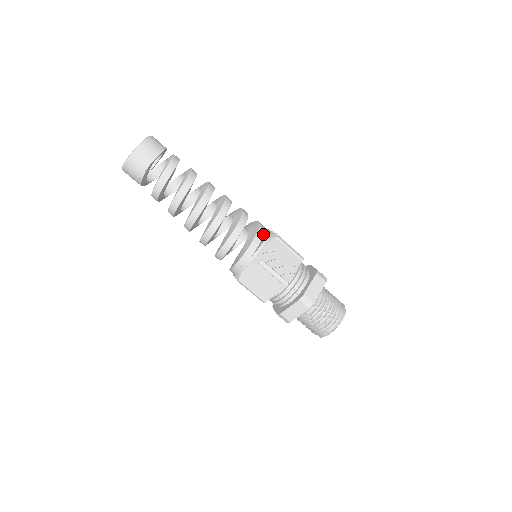
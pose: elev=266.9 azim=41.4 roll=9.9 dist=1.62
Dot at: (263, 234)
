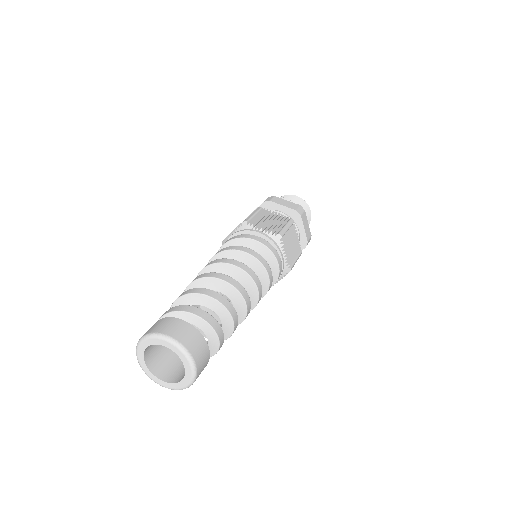
Dot at: (275, 250)
